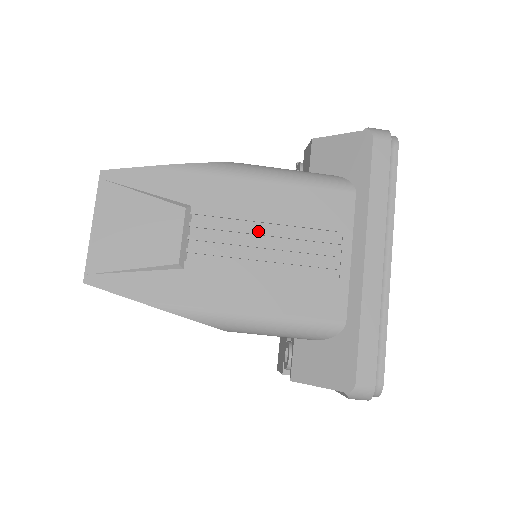
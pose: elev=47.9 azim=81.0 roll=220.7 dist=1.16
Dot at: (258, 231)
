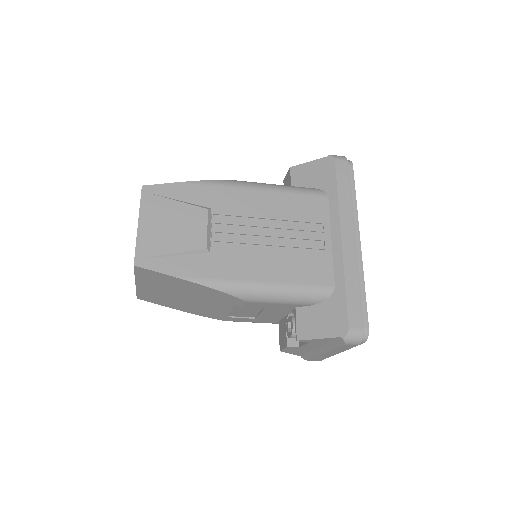
Dot at: (262, 224)
